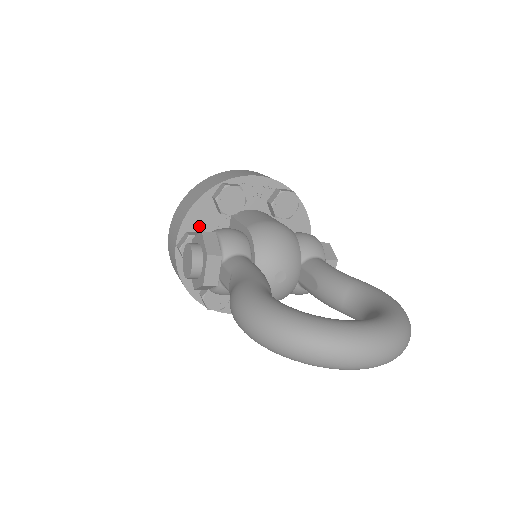
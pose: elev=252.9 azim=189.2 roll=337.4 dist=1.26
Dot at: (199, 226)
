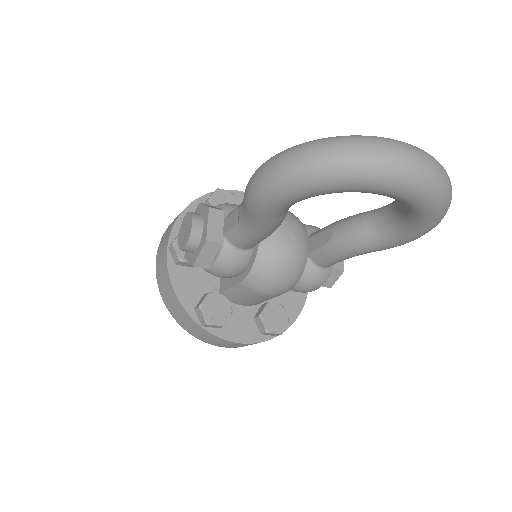
Dot at: occluded
